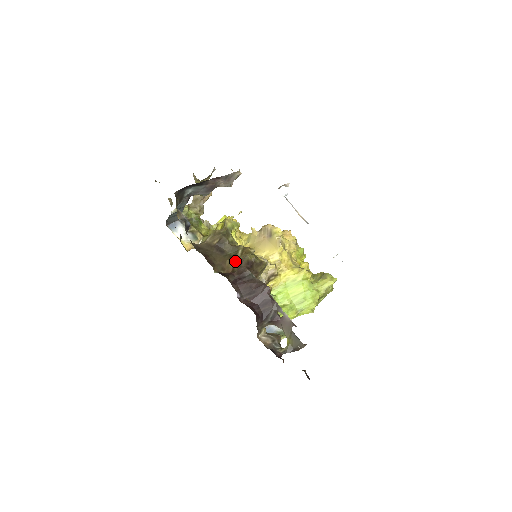
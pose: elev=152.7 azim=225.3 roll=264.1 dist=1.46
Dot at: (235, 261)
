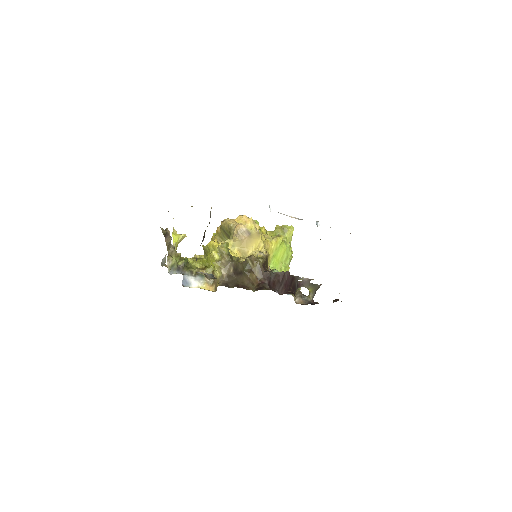
Dot at: (254, 272)
